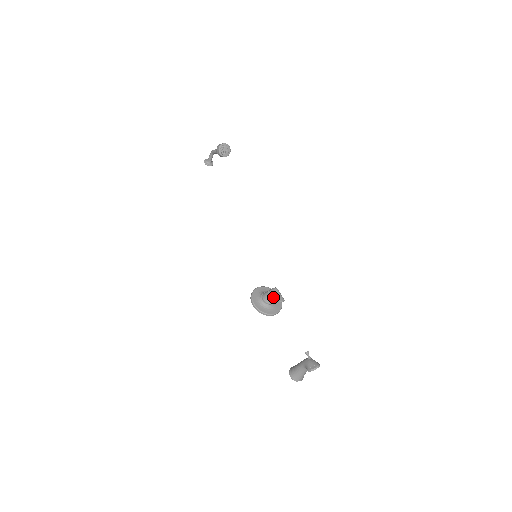
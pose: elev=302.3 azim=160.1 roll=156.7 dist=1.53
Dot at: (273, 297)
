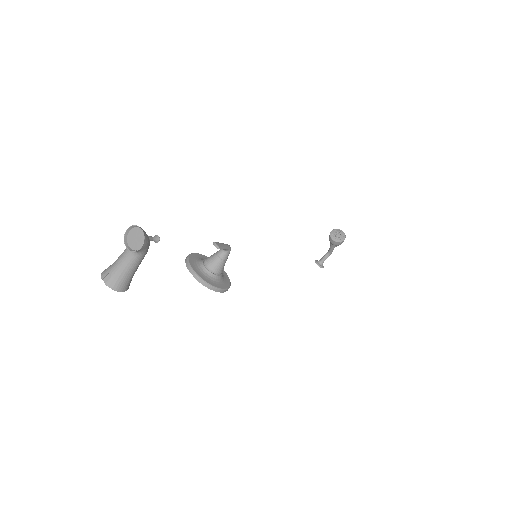
Dot at: (217, 257)
